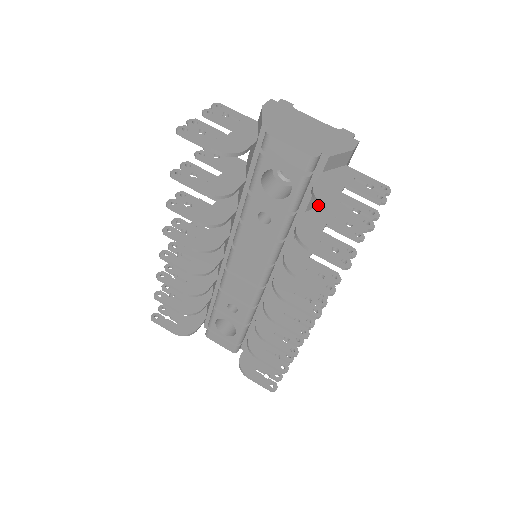
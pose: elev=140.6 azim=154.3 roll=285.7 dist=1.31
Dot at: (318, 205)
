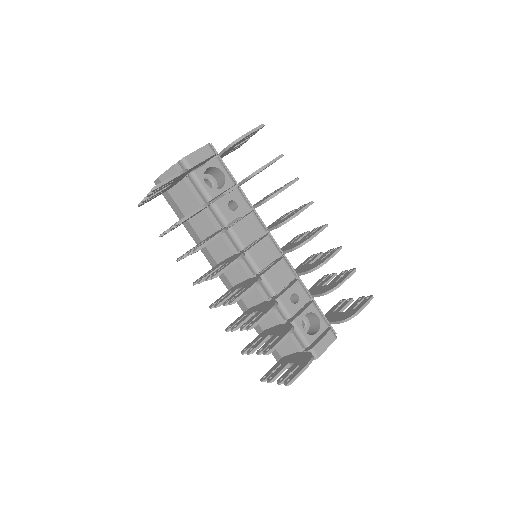
Dot at: (240, 140)
